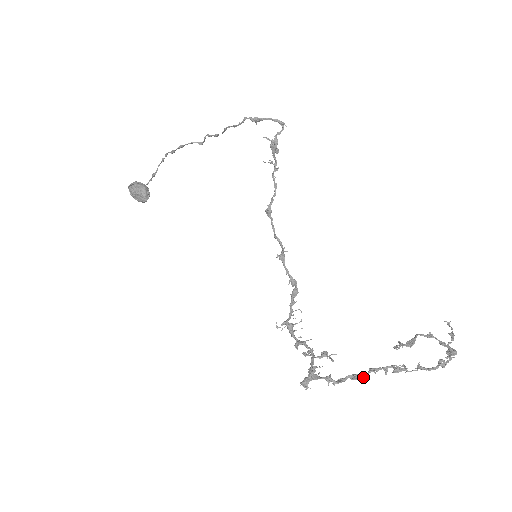
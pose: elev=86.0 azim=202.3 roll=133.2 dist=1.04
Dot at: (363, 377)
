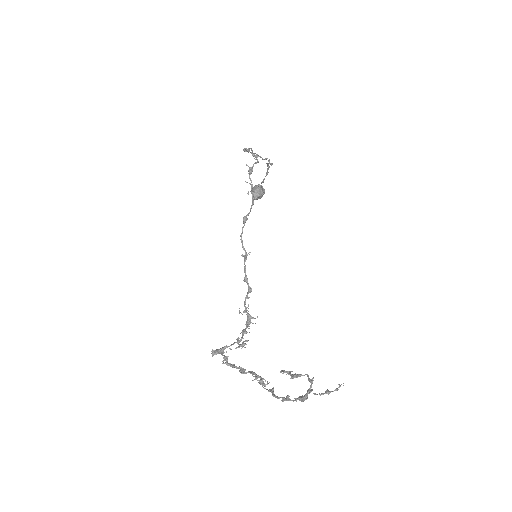
Dot at: (242, 372)
